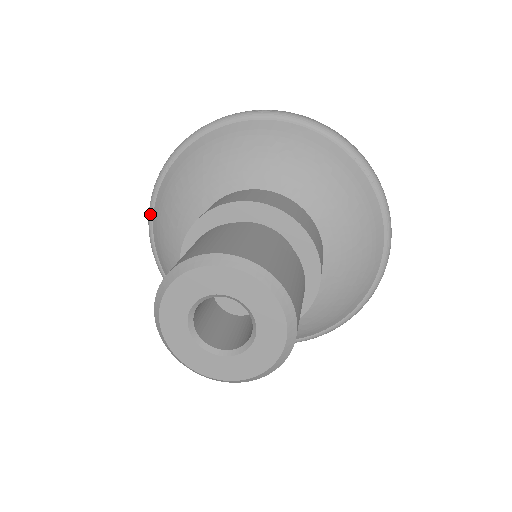
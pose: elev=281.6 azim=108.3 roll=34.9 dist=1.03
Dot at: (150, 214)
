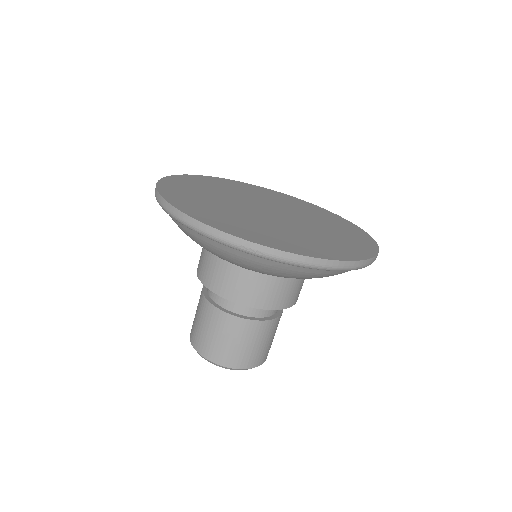
Dot at: occluded
